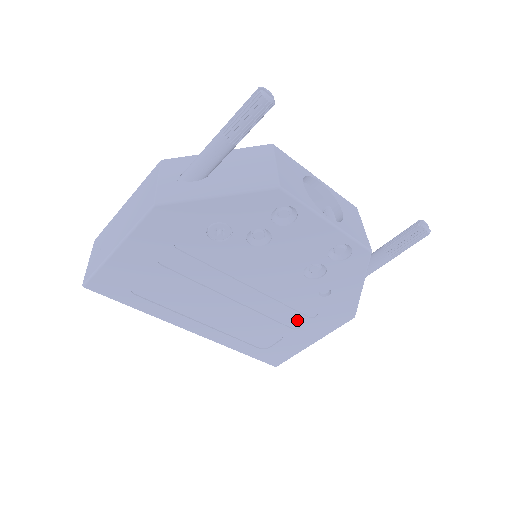
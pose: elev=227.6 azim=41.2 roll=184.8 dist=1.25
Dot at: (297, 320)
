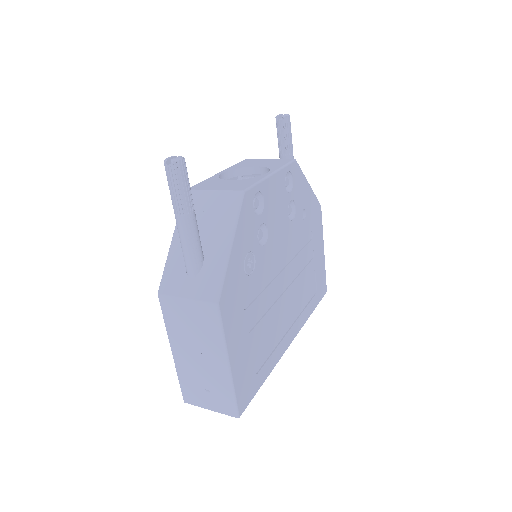
Dot at: (310, 250)
